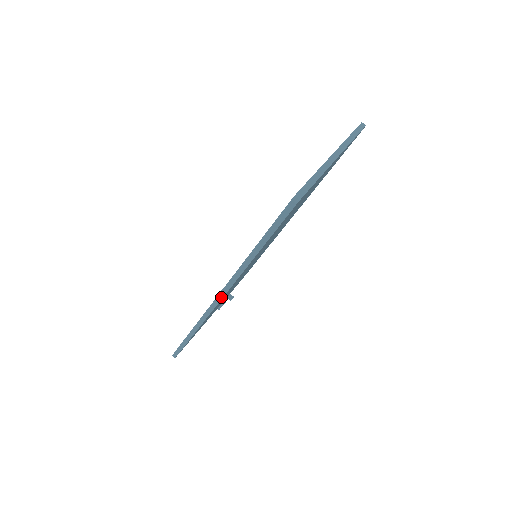
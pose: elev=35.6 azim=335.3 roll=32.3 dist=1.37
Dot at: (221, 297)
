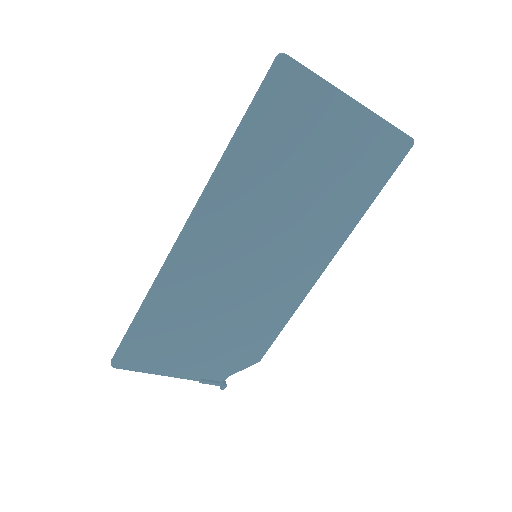
Dot at: (186, 226)
